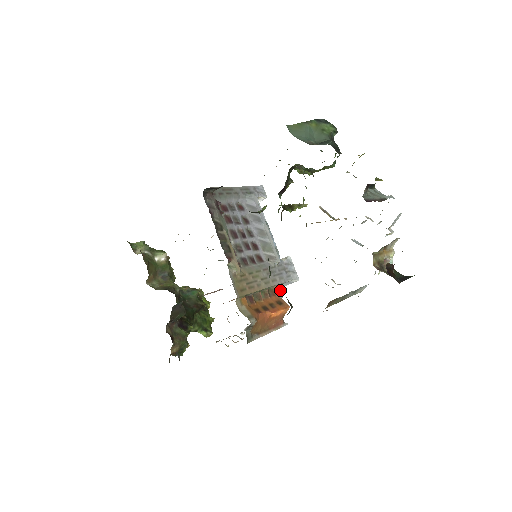
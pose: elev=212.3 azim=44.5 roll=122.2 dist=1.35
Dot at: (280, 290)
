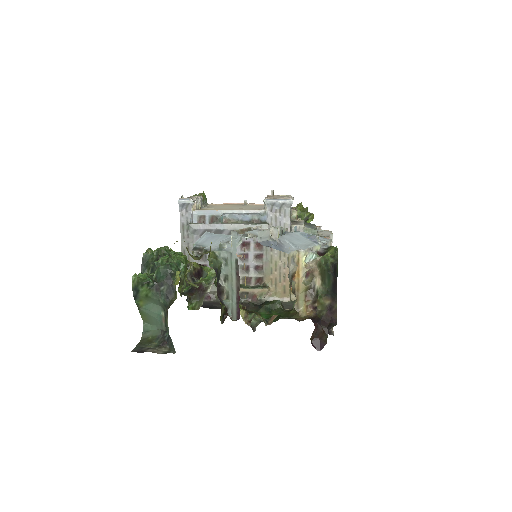
Dot at: (296, 225)
